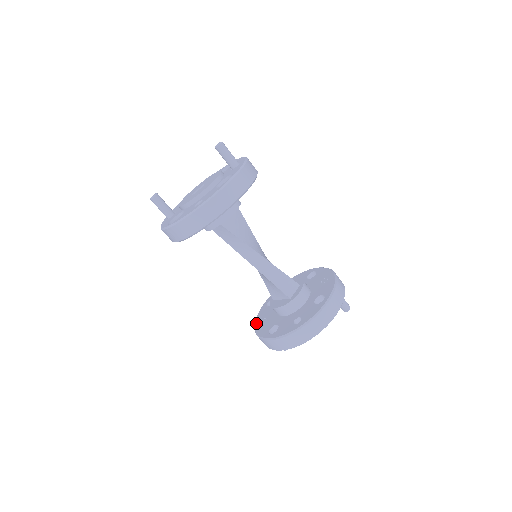
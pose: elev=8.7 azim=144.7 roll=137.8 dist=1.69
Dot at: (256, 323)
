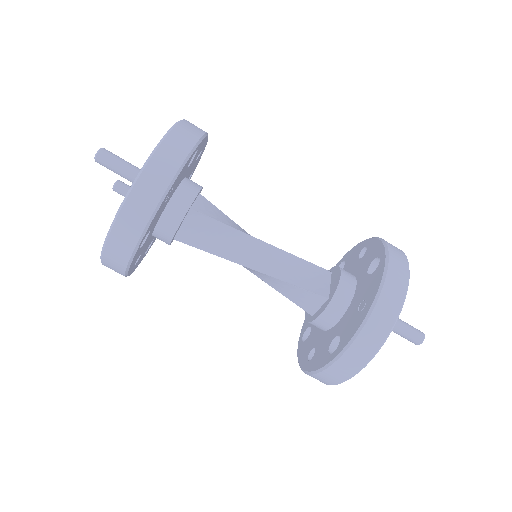
Dot at: occluded
